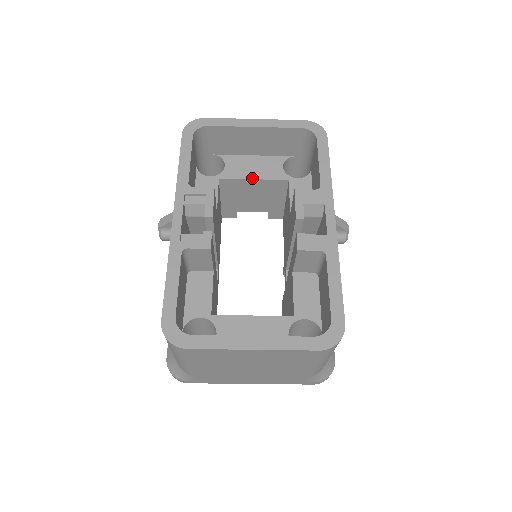
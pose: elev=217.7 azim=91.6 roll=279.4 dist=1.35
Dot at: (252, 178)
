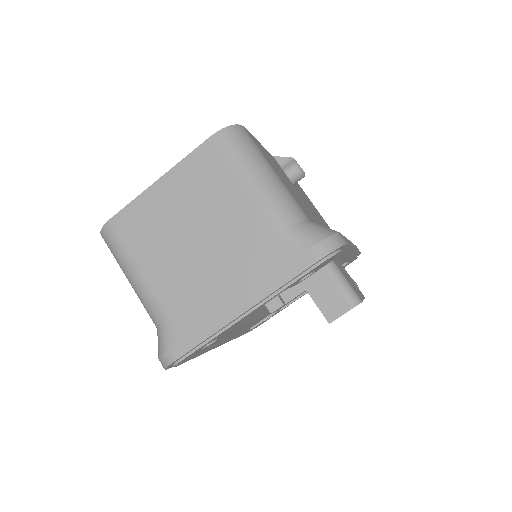
Dot at: occluded
